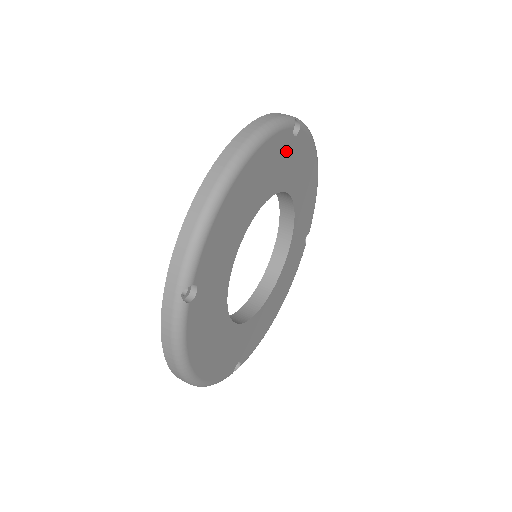
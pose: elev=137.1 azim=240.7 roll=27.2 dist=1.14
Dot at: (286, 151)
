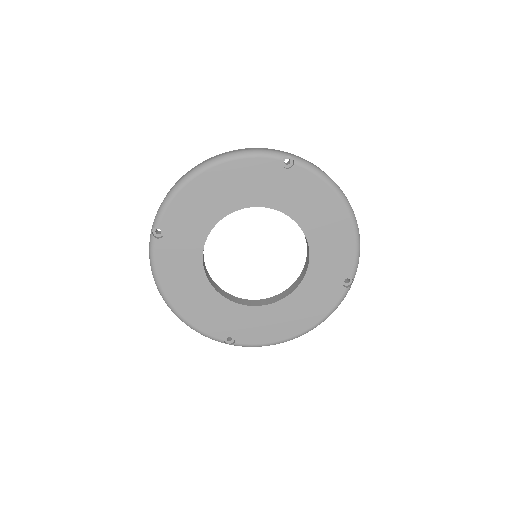
Dot at: (274, 177)
